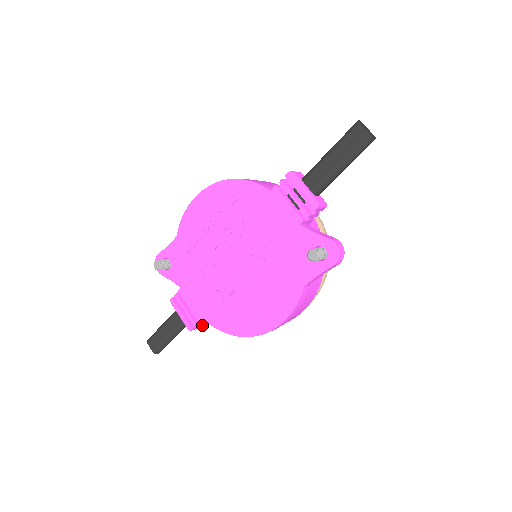
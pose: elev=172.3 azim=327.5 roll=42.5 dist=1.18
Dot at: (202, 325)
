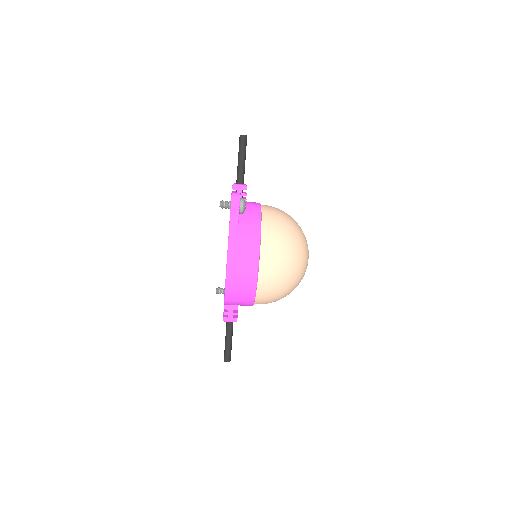
Dot at: (235, 318)
